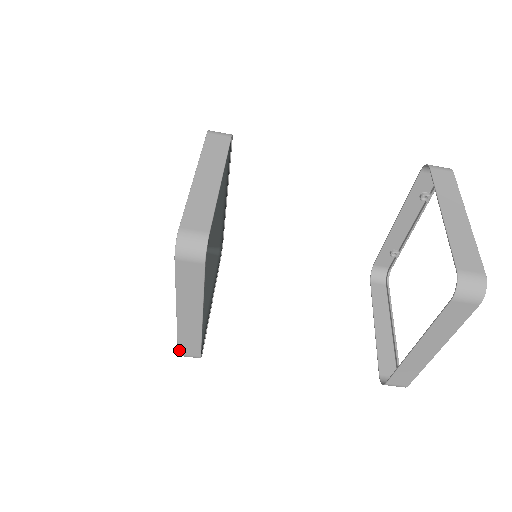
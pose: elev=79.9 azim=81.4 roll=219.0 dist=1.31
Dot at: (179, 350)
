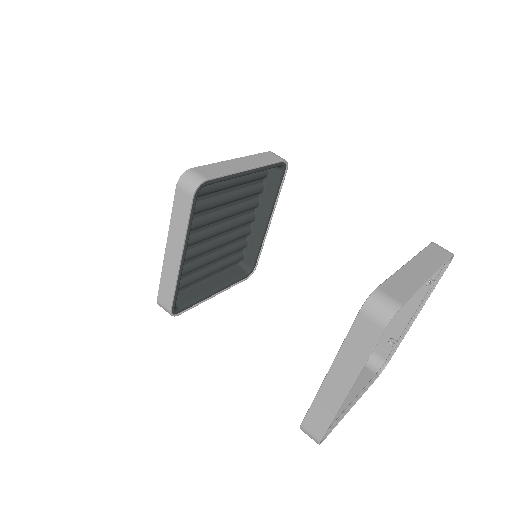
Dot at: (159, 295)
